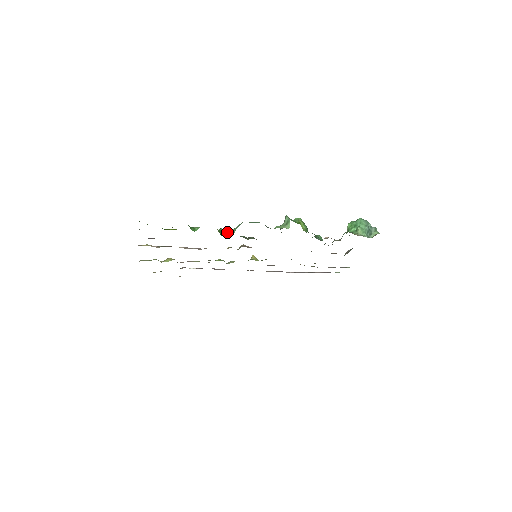
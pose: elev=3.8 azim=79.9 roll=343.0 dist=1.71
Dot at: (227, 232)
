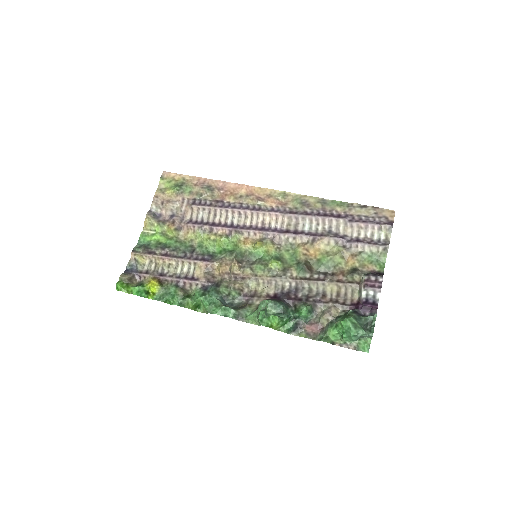
Dot at: (202, 304)
